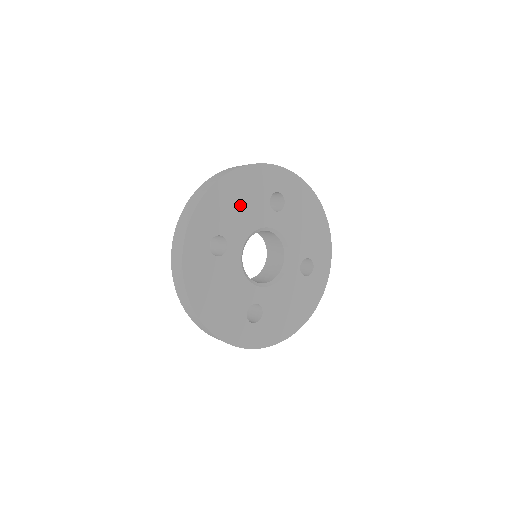
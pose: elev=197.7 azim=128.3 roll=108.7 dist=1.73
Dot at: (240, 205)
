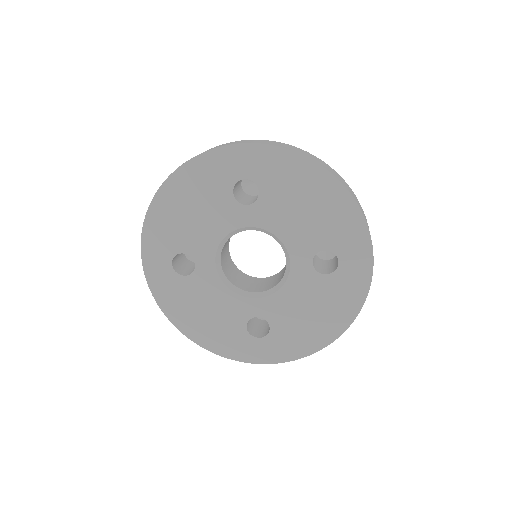
Dot at: (193, 213)
